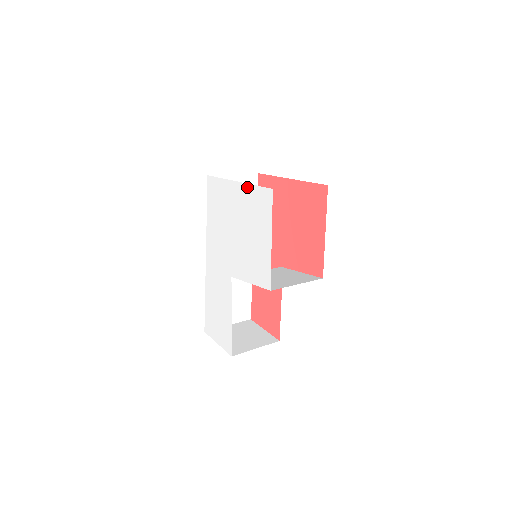
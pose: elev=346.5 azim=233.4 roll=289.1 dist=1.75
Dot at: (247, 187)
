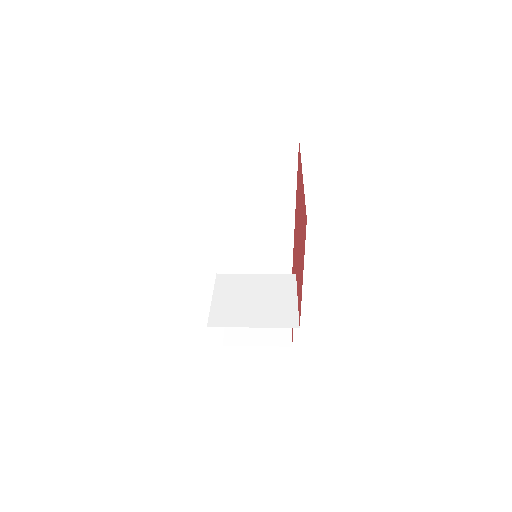
Dot at: occluded
